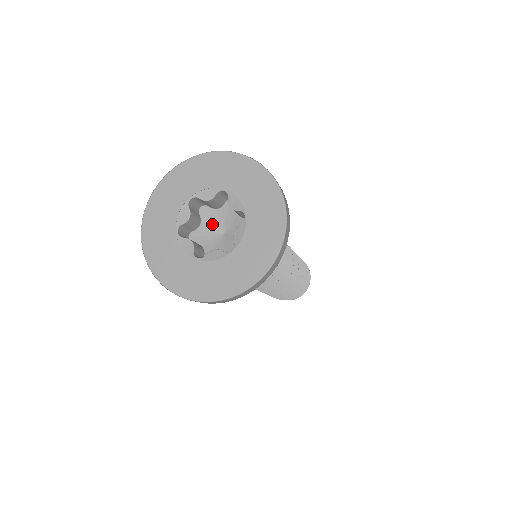
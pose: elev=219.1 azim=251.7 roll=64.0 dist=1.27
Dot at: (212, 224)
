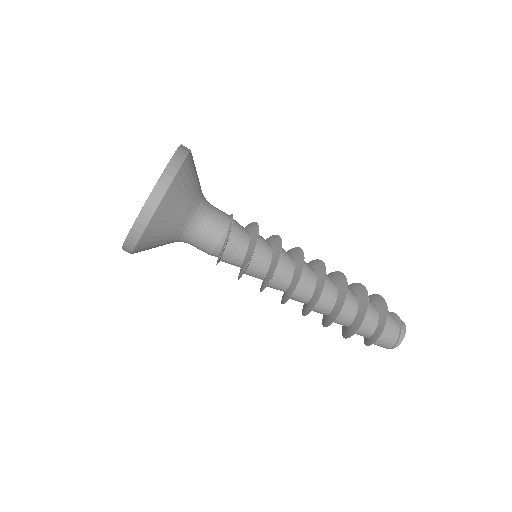
Dot at: occluded
